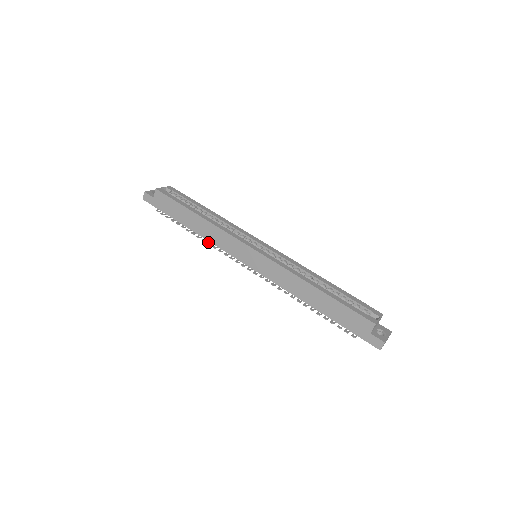
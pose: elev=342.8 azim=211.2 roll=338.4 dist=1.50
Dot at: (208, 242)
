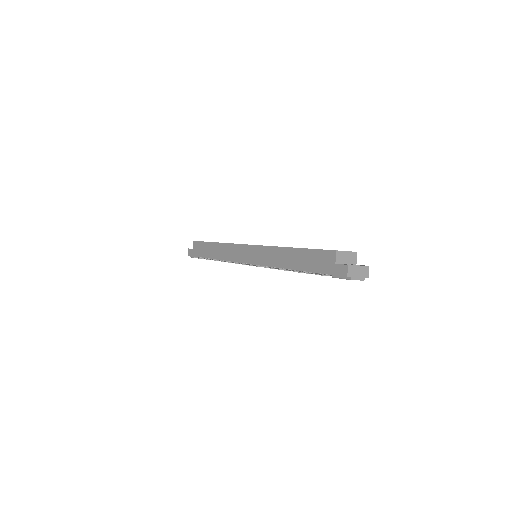
Dot at: (222, 261)
